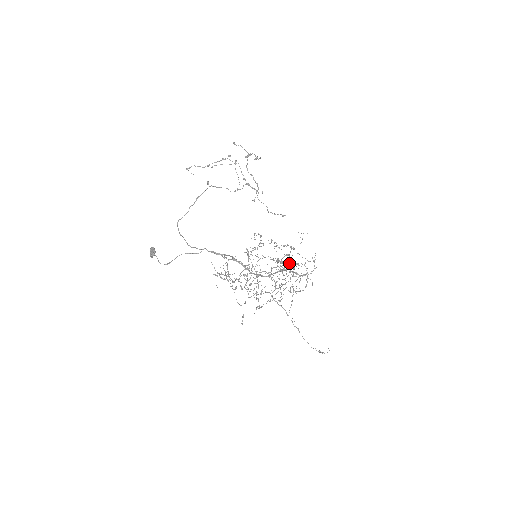
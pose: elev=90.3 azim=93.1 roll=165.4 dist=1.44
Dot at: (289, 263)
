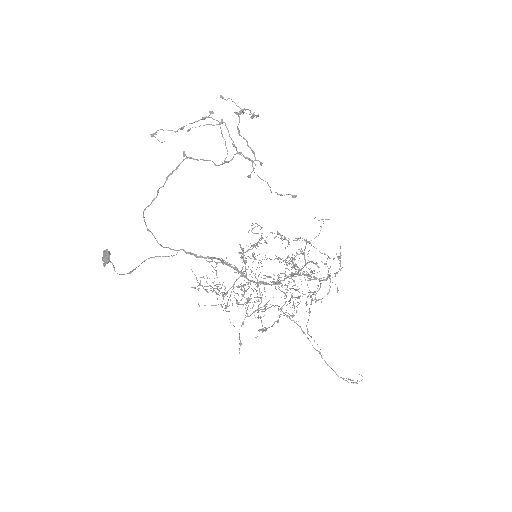
Dot at: occluded
